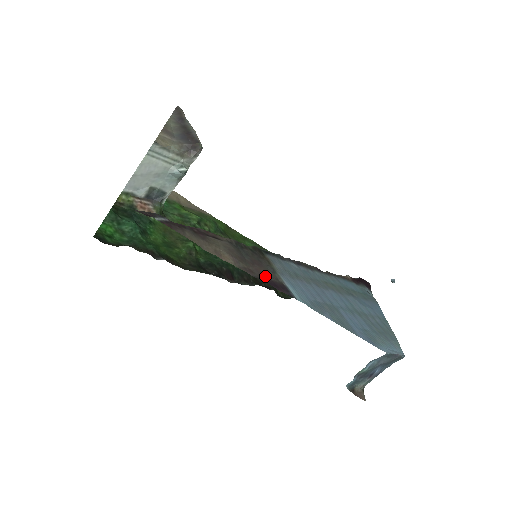
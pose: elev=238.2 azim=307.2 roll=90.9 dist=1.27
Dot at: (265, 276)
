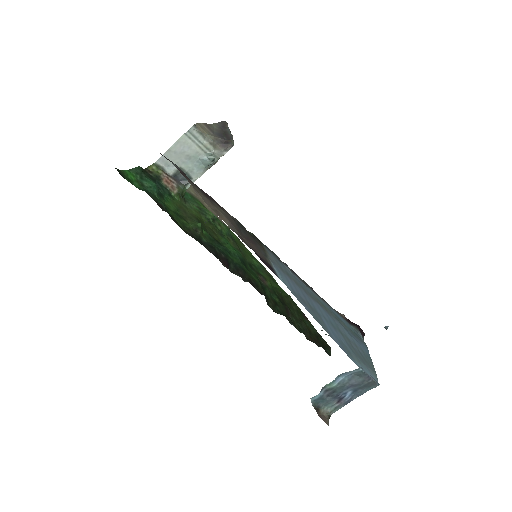
Dot at: (255, 251)
